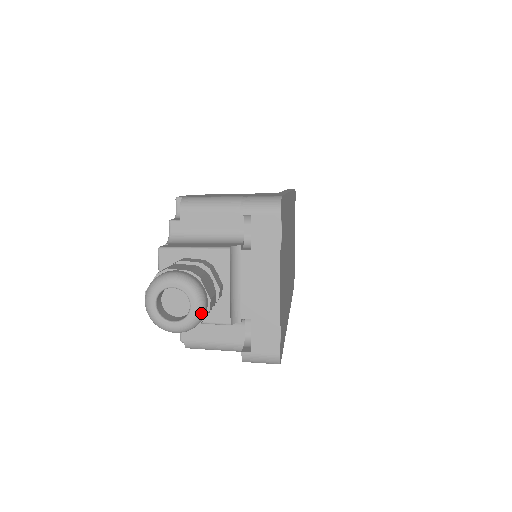
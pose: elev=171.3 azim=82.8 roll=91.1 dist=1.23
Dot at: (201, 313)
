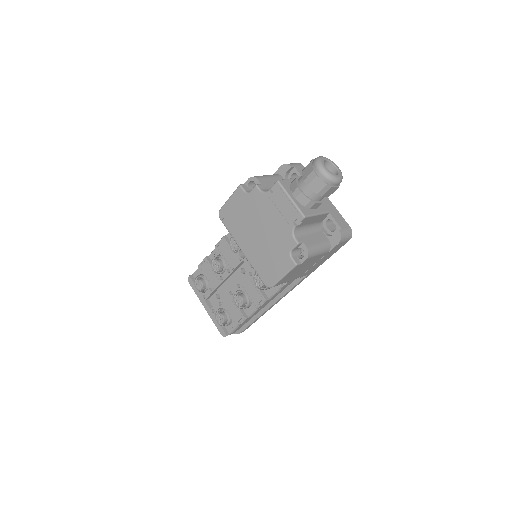
Dot at: (340, 171)
